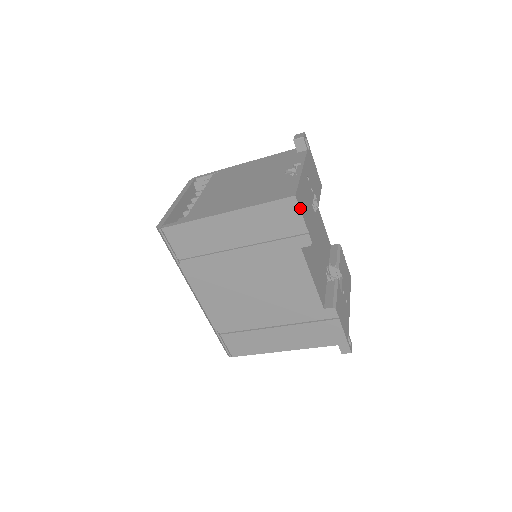
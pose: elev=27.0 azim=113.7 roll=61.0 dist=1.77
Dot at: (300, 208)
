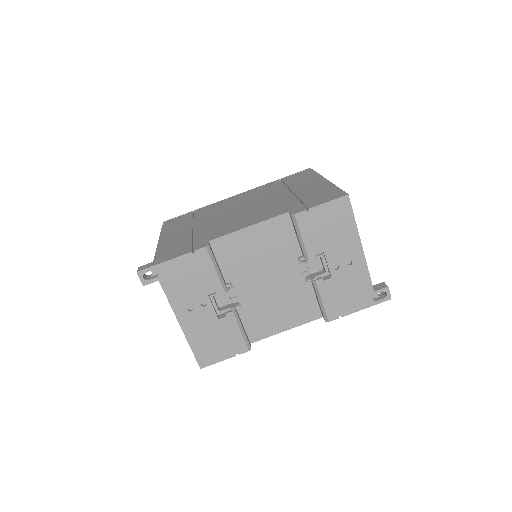
Dot at: (213, 363)
